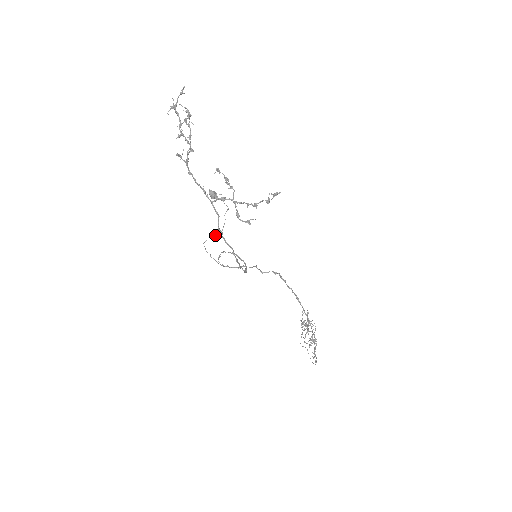
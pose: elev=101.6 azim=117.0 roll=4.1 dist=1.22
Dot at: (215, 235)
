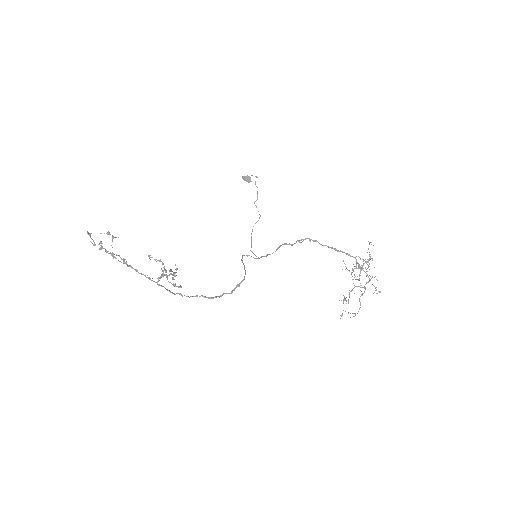
Dot at: (257, 221)
